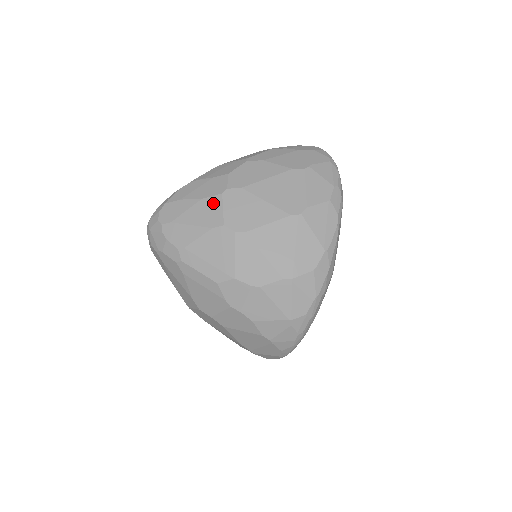
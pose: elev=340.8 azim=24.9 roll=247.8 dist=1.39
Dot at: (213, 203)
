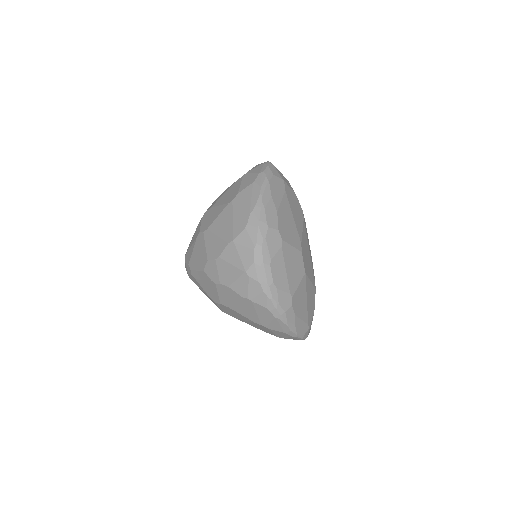
Dot at: (199, 226)
